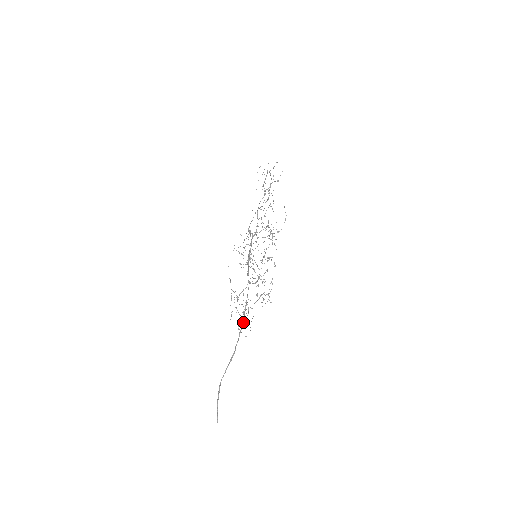
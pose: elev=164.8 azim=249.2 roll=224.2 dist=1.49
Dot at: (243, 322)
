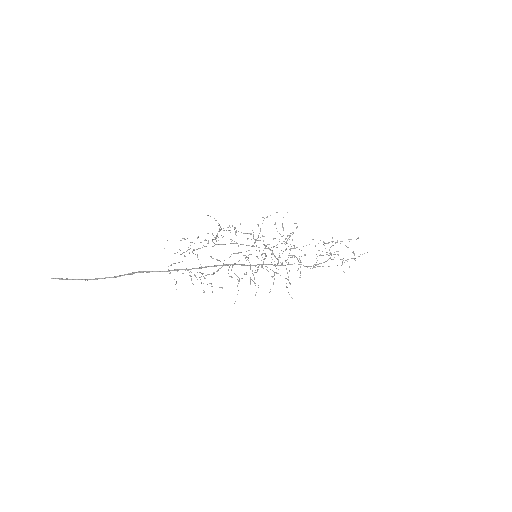
Dot at: (181, 269)
